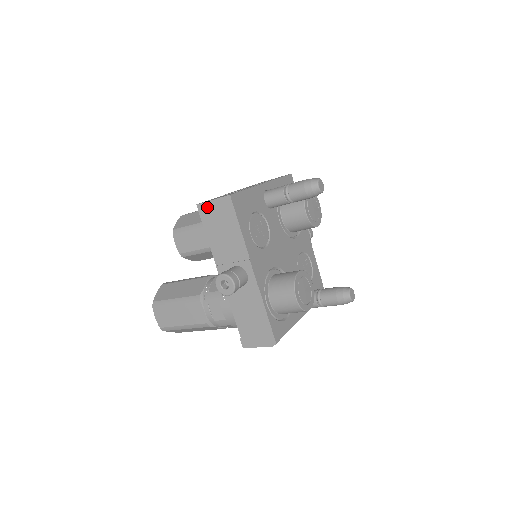
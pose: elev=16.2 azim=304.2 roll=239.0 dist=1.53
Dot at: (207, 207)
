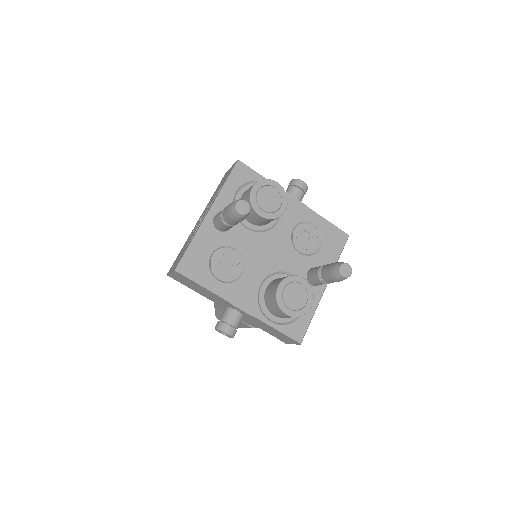
Dot at: (173, 276)
